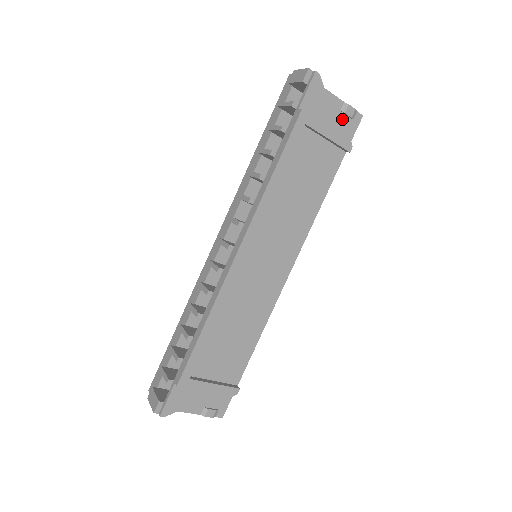
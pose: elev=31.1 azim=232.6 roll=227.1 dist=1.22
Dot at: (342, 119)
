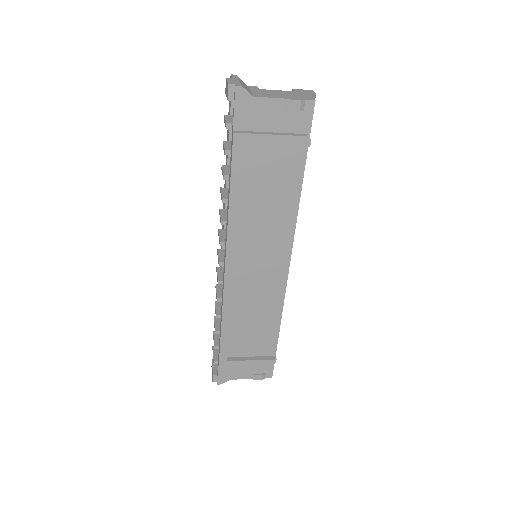
Dot at: (289, 116)
